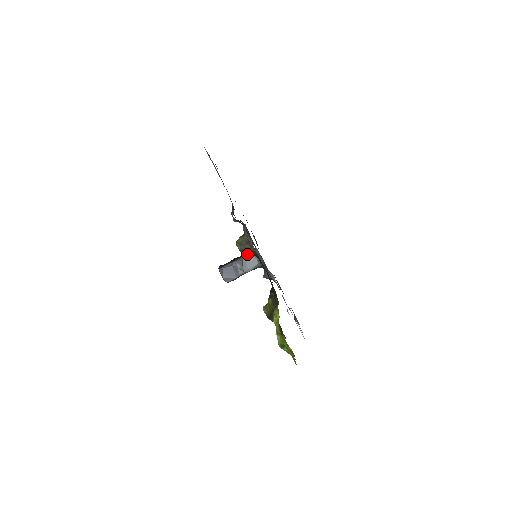
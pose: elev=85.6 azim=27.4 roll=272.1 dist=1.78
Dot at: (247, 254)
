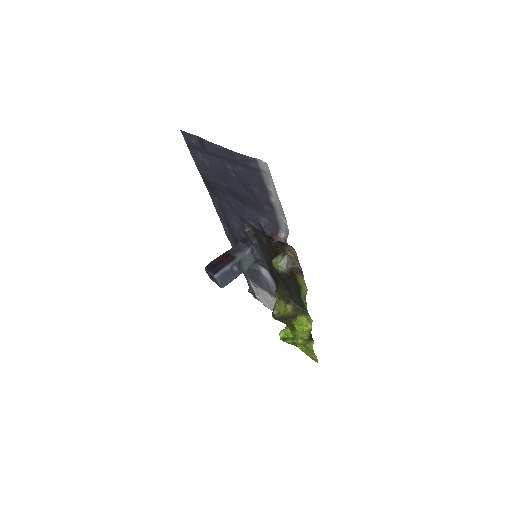
Dot at: (242, 253)
